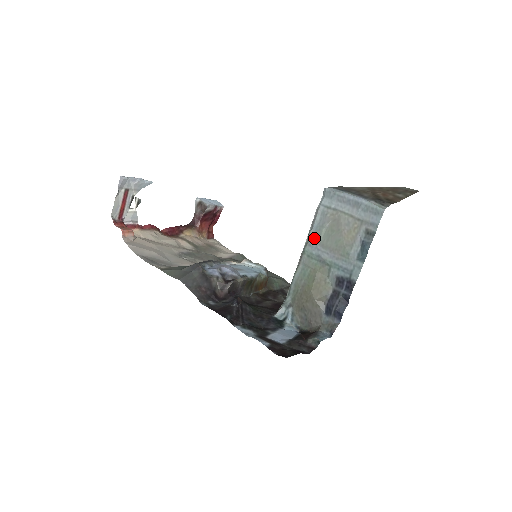
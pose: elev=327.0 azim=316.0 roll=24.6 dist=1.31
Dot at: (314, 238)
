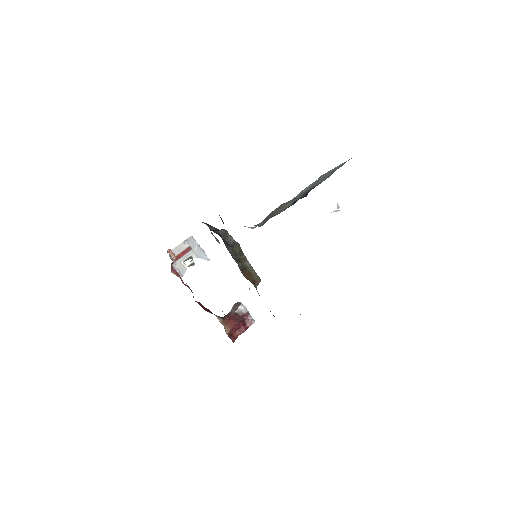
Dot at: (300, 193)
